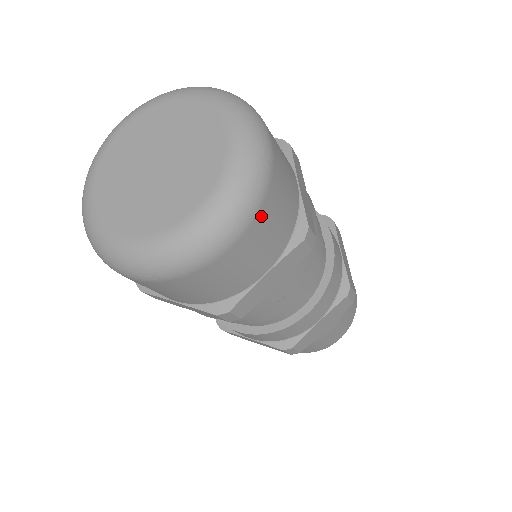
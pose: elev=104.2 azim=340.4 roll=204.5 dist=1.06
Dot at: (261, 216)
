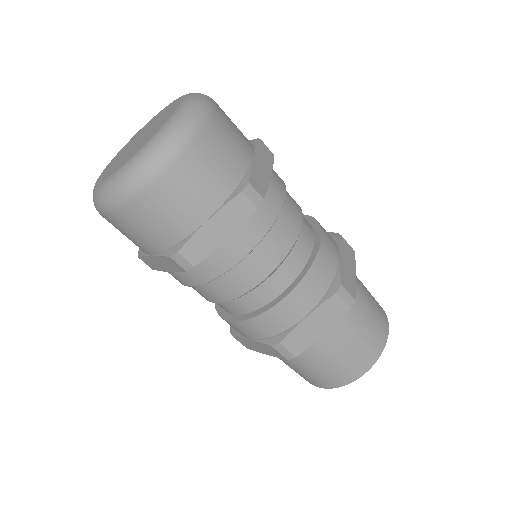
Dot at: (189, 156)
